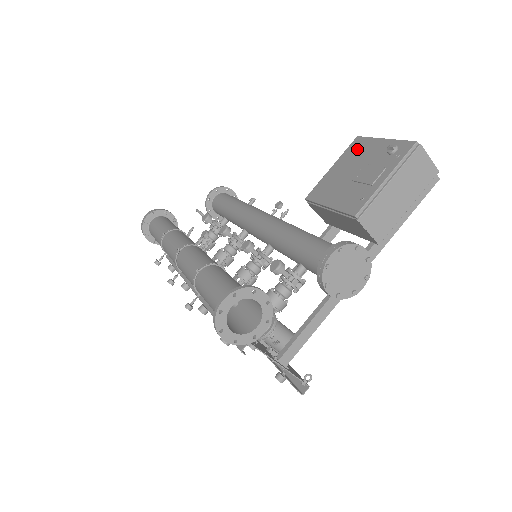
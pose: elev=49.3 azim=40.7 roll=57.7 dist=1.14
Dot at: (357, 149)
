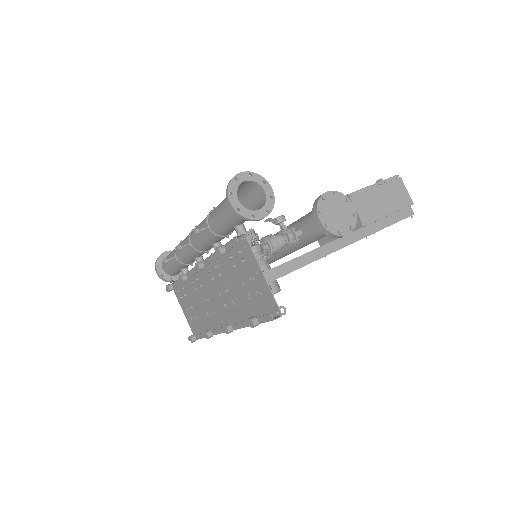
Dot at: occluded
